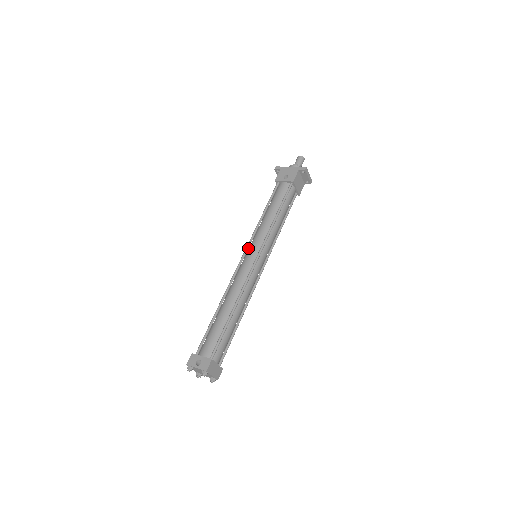
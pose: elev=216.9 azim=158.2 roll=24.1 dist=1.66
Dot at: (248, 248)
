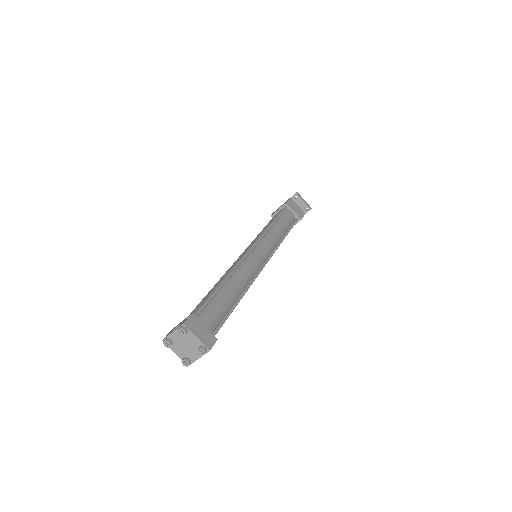
Dot at: occluded
